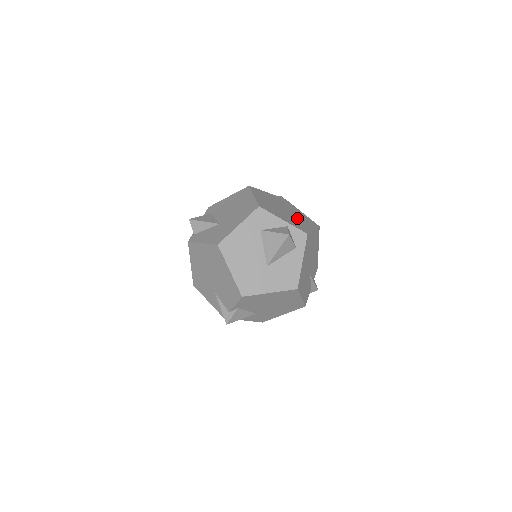
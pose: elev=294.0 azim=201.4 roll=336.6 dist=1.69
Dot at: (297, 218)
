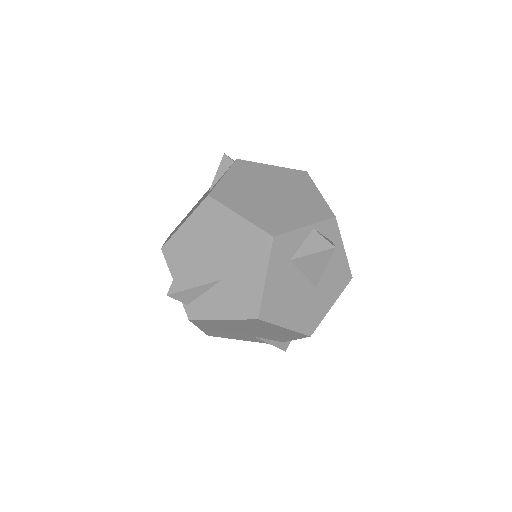
Dot at: (293, 193)
